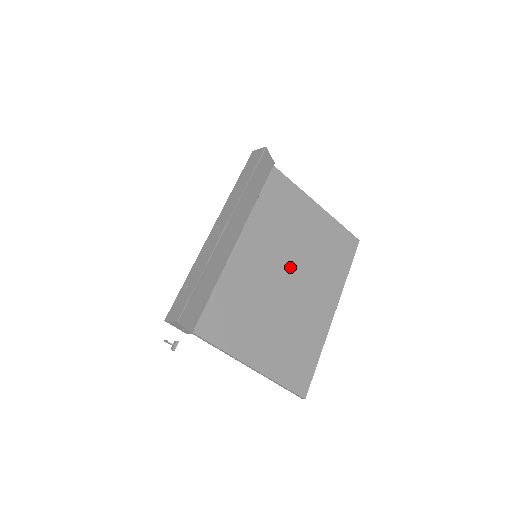
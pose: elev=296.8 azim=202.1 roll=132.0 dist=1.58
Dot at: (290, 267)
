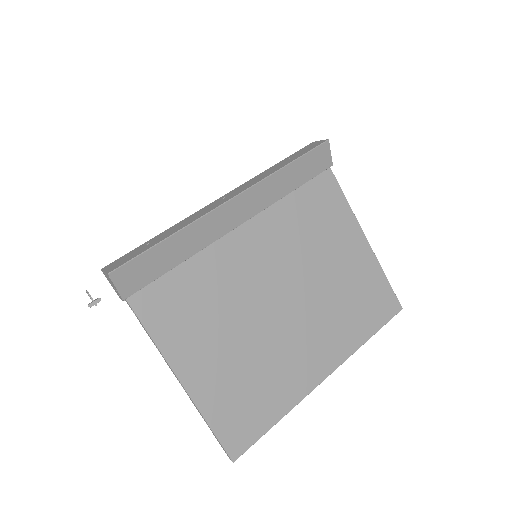
Dot at: (294, 291)
